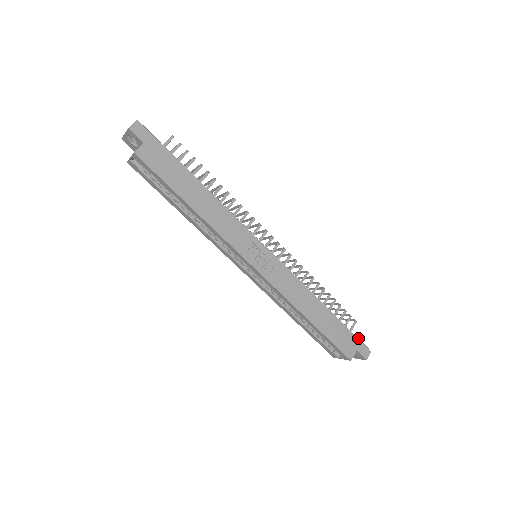
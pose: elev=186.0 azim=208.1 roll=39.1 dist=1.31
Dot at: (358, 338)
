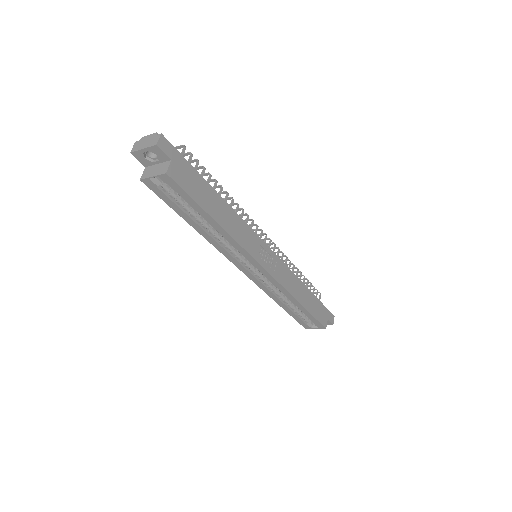
Dot at: occluded
